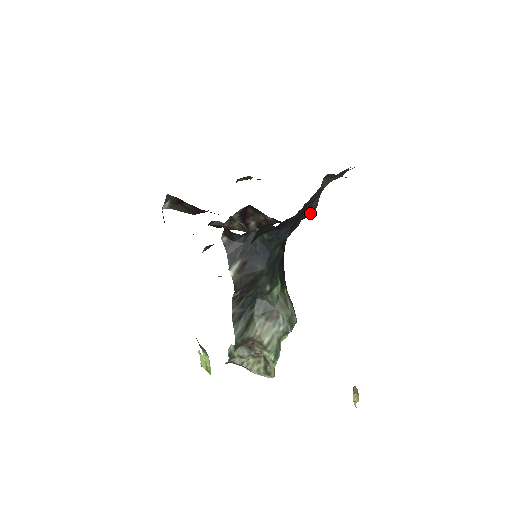
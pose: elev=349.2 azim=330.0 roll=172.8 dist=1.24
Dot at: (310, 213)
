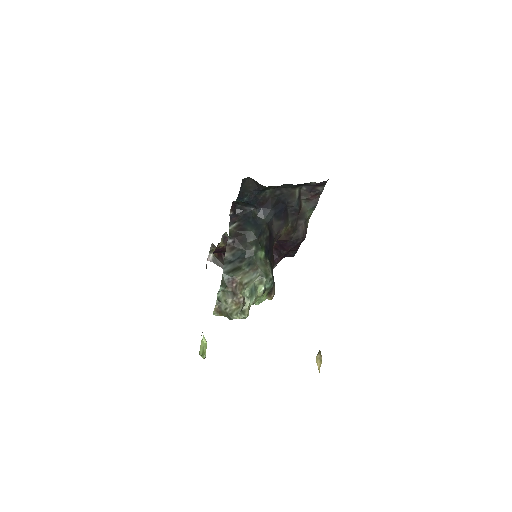
Dot at: (299, 238)
